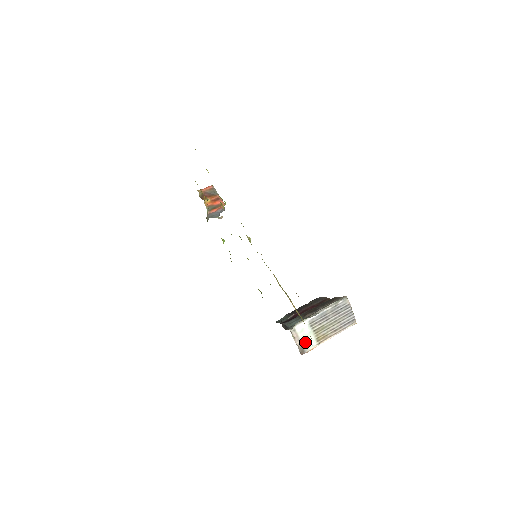
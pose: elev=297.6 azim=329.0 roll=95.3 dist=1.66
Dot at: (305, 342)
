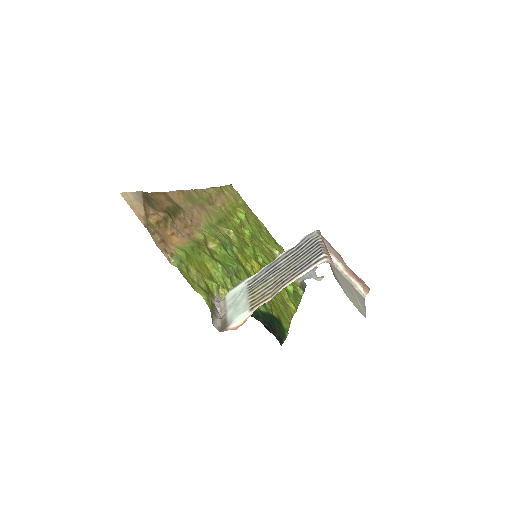
Dot at: (233, 311)
